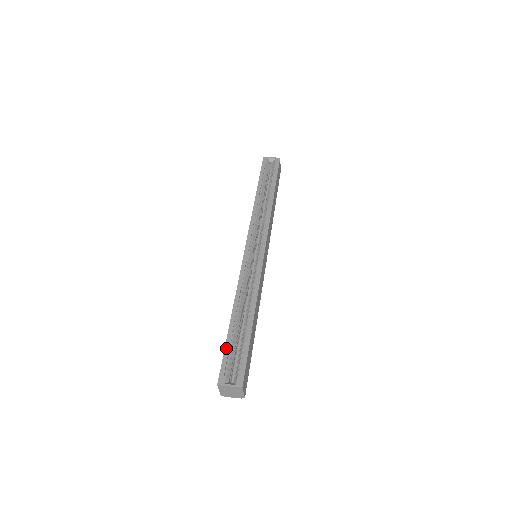
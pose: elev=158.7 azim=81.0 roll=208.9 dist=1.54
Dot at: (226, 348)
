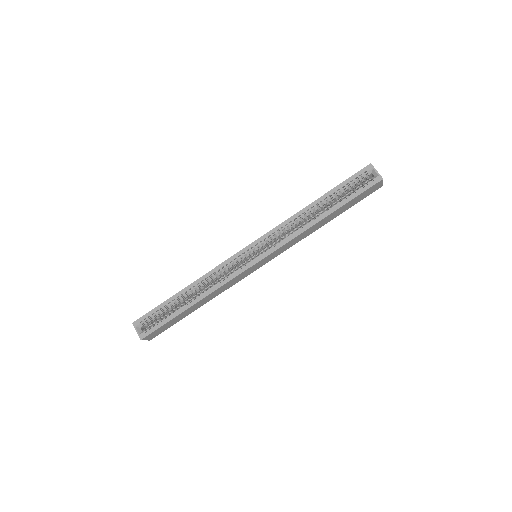
Dot at: (158, 307)
